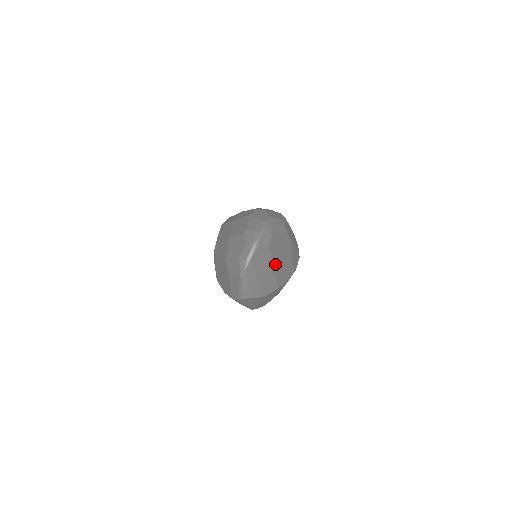
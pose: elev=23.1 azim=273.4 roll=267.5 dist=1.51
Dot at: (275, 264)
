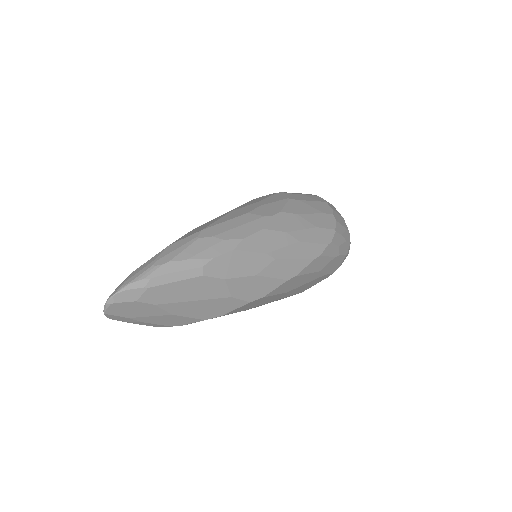
Dot at: (173, 308)
